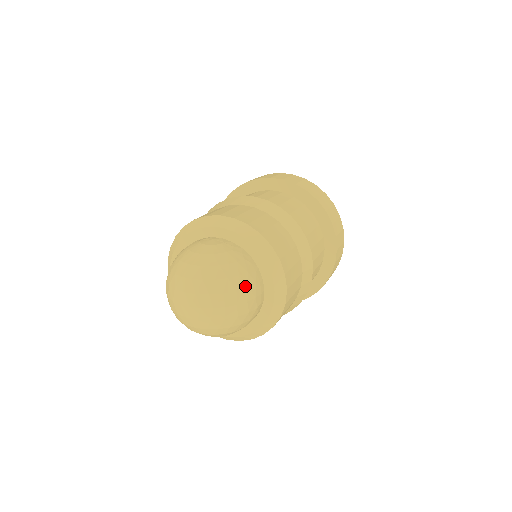
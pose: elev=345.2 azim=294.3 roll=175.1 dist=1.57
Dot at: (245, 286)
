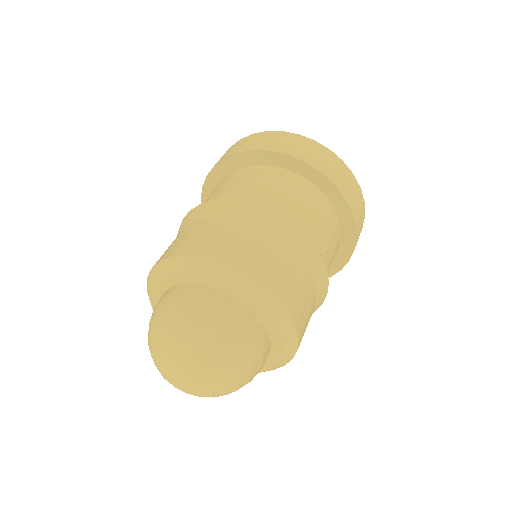
Dot at: (250, 364)
